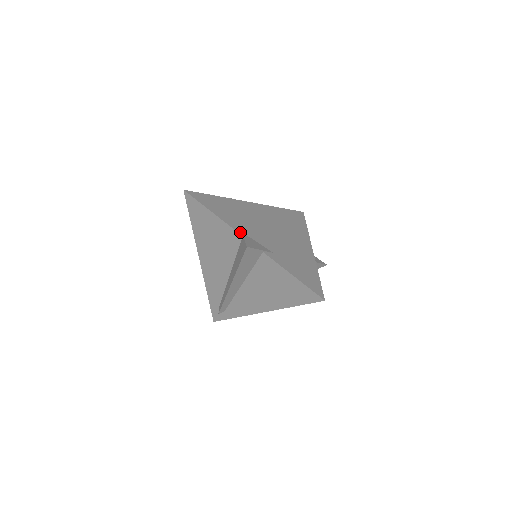
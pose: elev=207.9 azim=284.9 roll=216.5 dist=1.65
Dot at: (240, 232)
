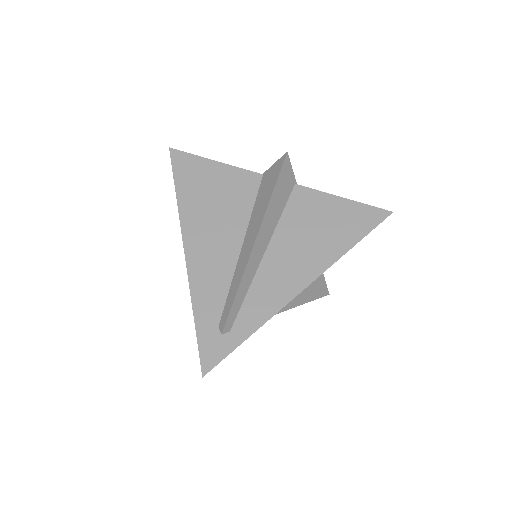
Dot at: (256, 175)
